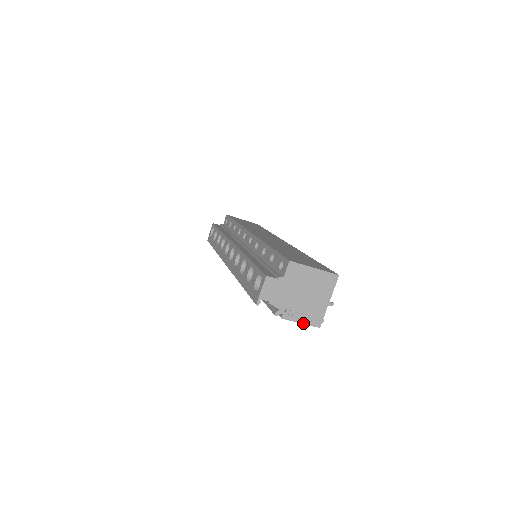
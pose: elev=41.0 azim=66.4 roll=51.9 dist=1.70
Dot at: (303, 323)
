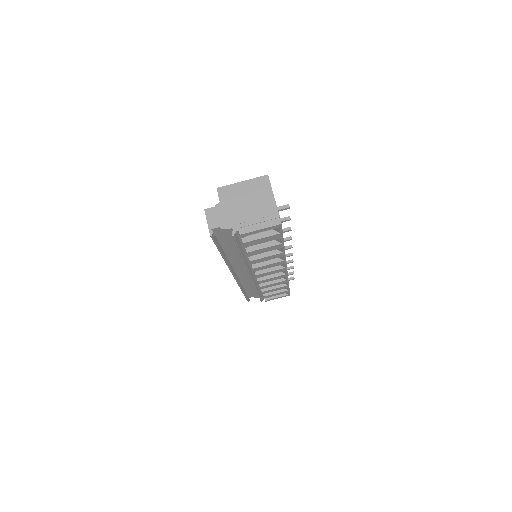
Dot at: (263, 228)
